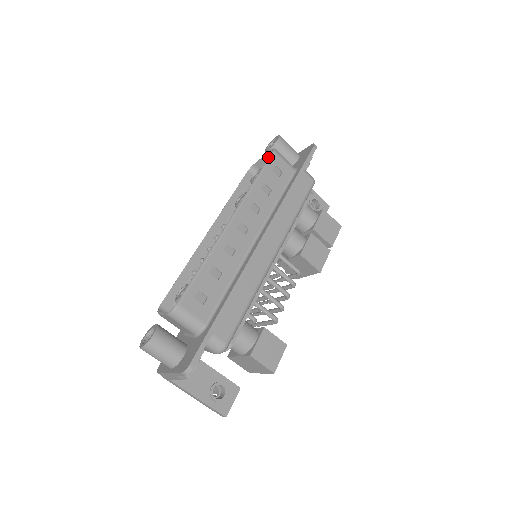
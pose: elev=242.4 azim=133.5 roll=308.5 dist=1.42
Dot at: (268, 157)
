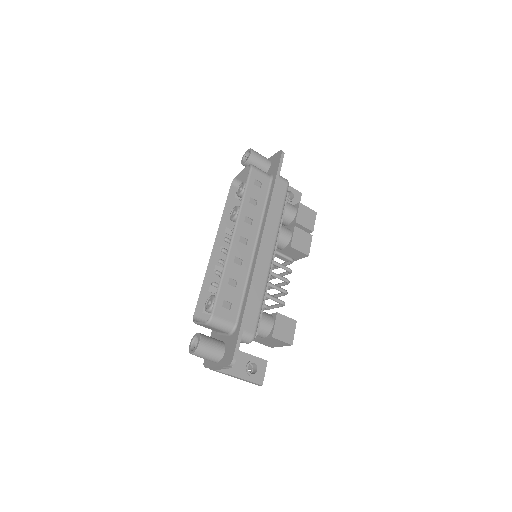
Dot at: (246, 170)
